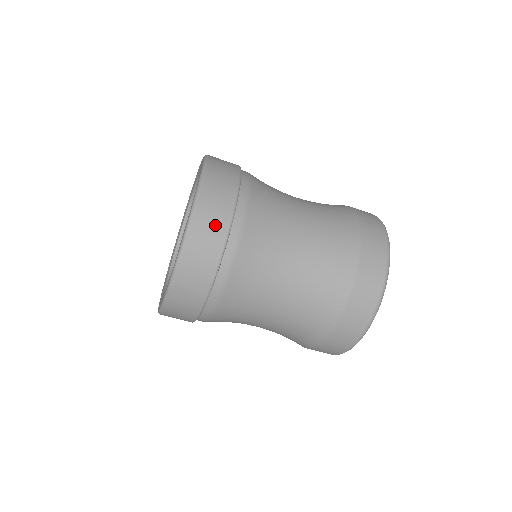
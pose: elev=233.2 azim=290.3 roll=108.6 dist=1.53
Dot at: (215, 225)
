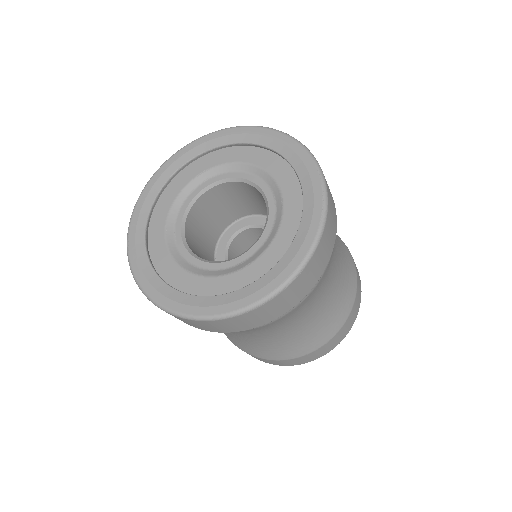
Dot at: (334, 214)
